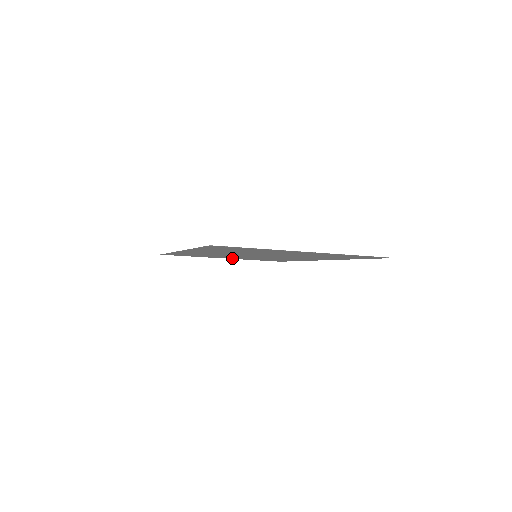
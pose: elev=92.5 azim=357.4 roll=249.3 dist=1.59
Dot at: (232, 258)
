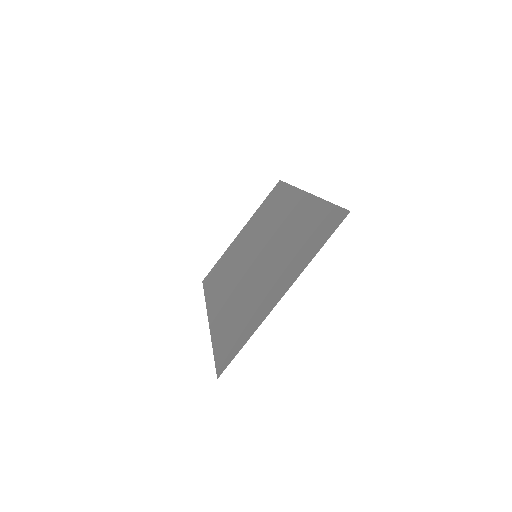
Dot at: (245, 229)
